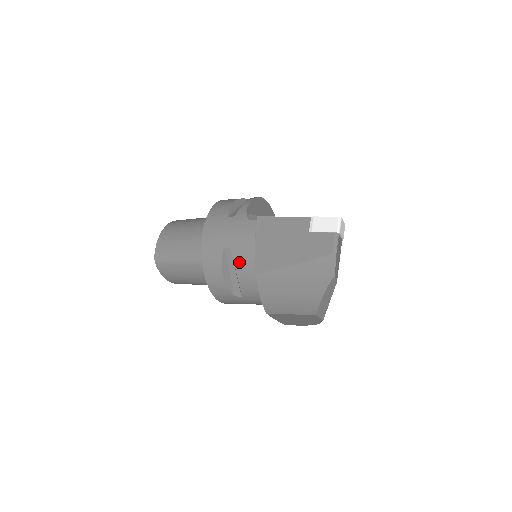
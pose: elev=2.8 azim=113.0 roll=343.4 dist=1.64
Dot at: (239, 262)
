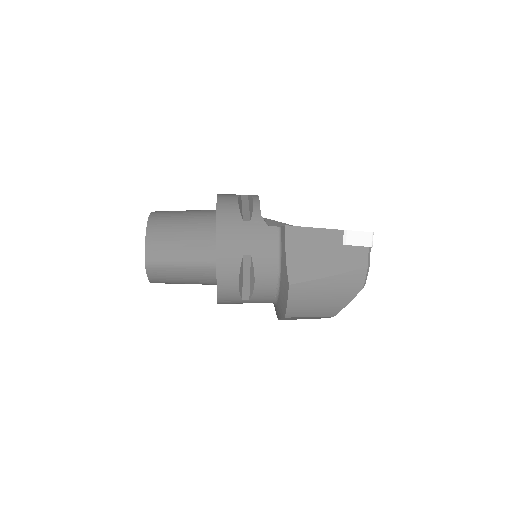
Dot at: (260, 269)
